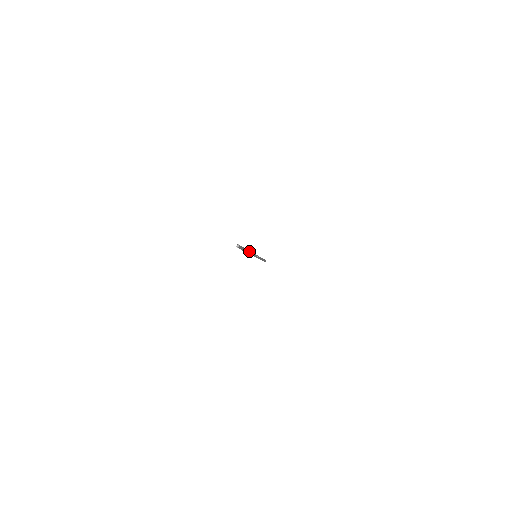
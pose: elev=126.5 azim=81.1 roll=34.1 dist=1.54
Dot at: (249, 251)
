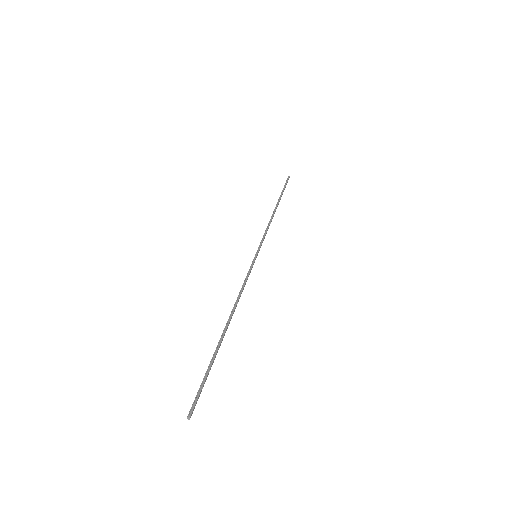
Dot at: (230, 320)
